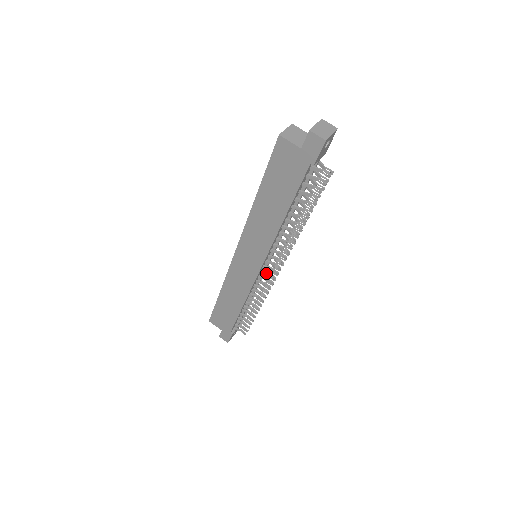
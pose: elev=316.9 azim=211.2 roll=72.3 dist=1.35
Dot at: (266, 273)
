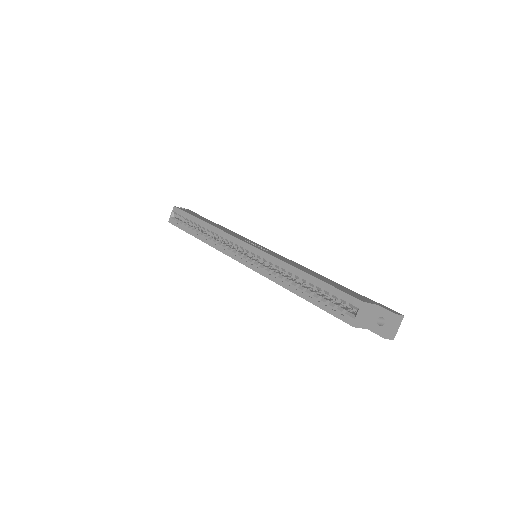
Dot at: occluded
